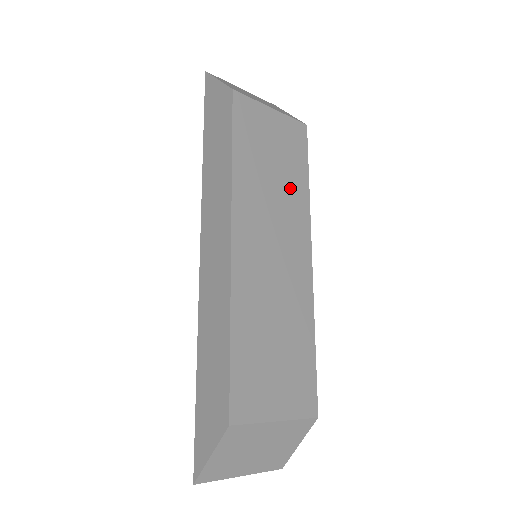
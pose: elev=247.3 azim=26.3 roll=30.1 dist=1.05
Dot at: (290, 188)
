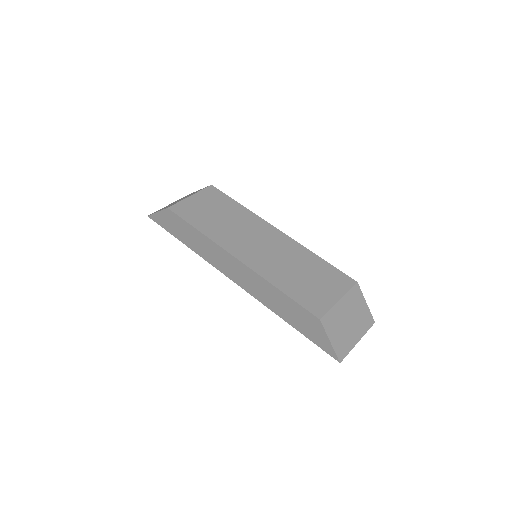
Dot at: (235, 215)
